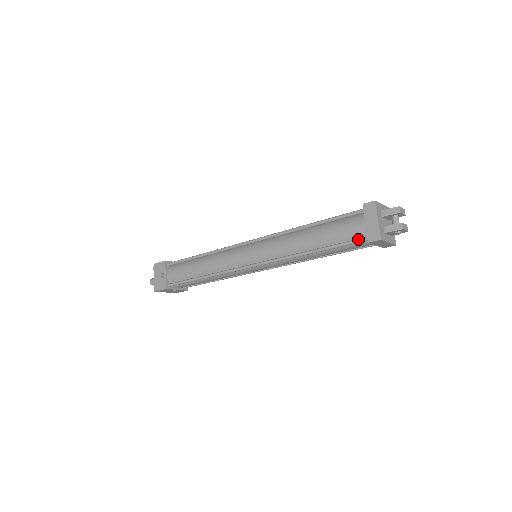
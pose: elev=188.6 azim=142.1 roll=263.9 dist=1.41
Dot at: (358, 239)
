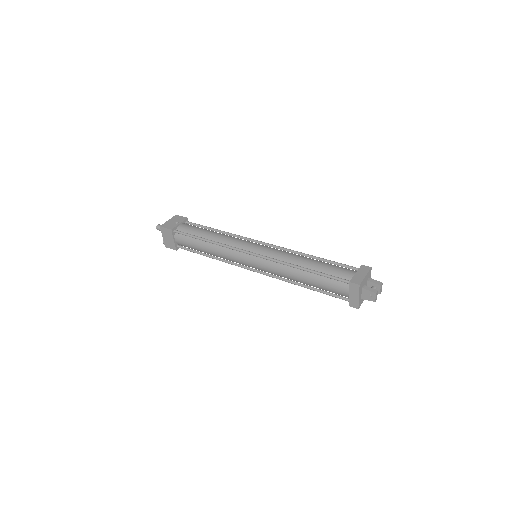
Dot at: (343, 278)
